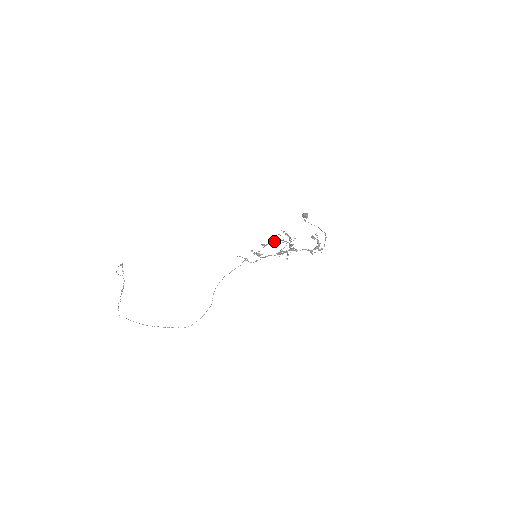
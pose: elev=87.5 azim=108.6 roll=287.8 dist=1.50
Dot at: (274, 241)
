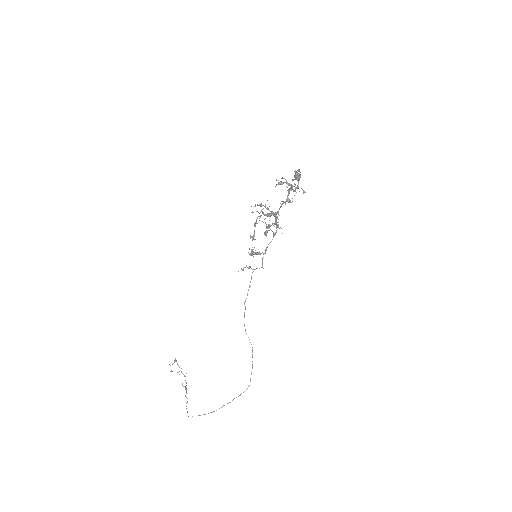
Dot at: occluded
